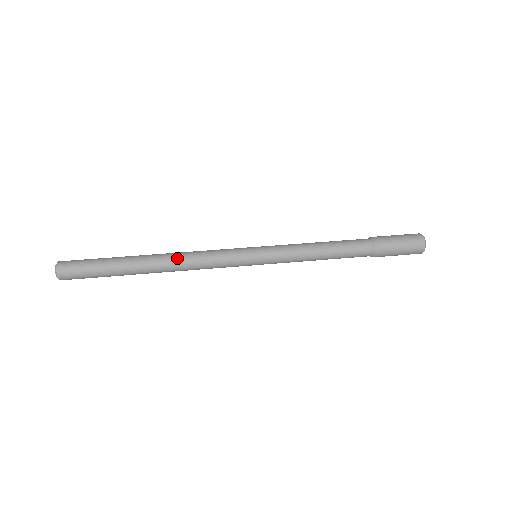
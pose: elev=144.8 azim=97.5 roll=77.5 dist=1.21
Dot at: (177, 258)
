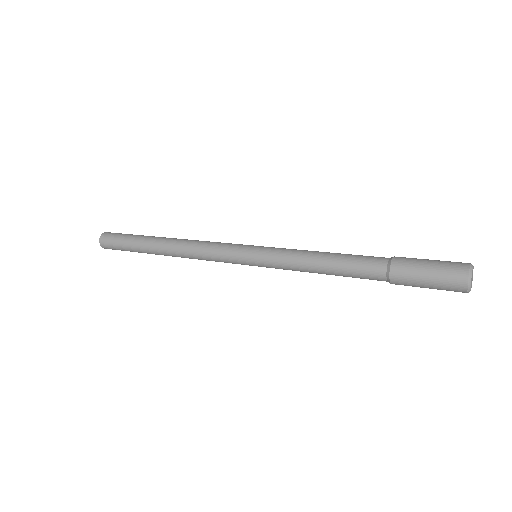
Dot at: (184, 241)
